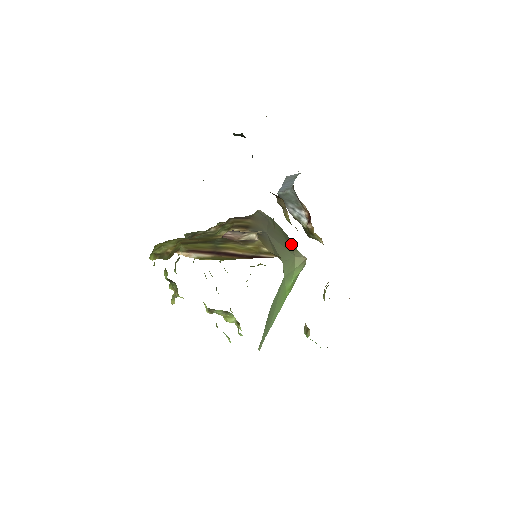
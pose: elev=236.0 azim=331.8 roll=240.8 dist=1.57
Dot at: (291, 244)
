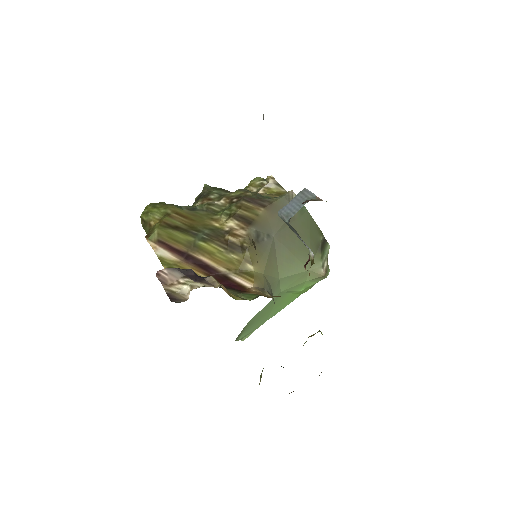
Dot at: (317, 247)
